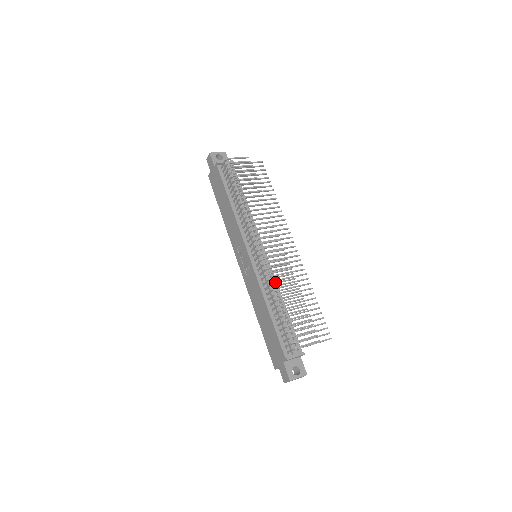
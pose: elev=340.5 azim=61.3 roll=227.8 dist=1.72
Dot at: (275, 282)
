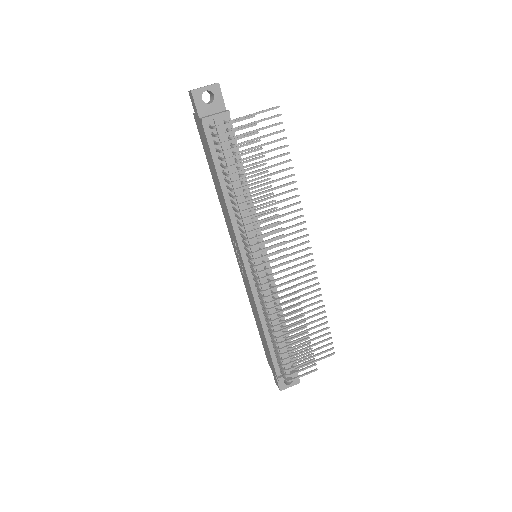
Dot at: (273, 314)
